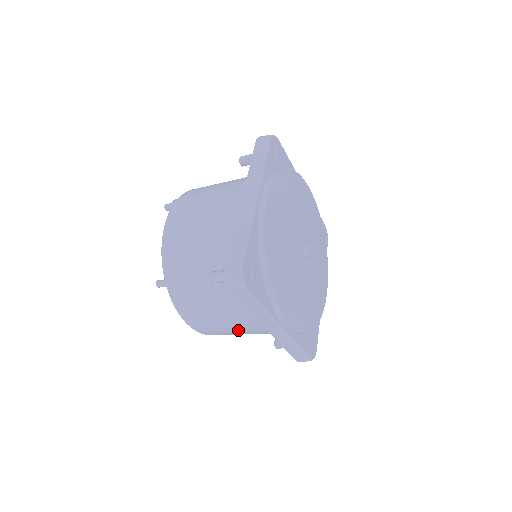
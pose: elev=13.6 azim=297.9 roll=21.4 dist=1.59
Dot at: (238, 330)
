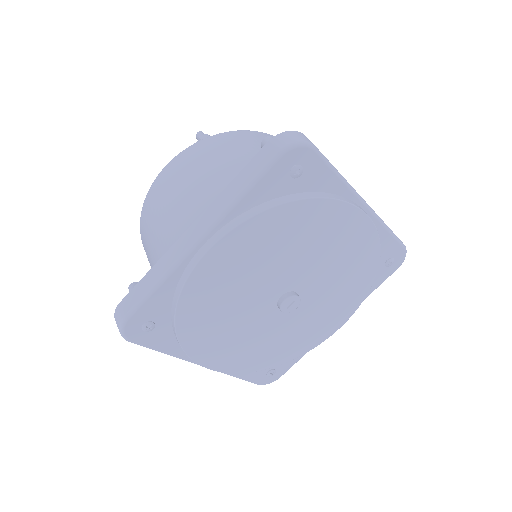
Dot at: occluded
